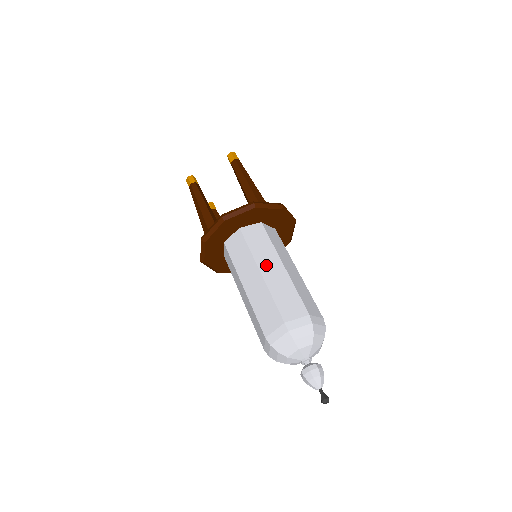
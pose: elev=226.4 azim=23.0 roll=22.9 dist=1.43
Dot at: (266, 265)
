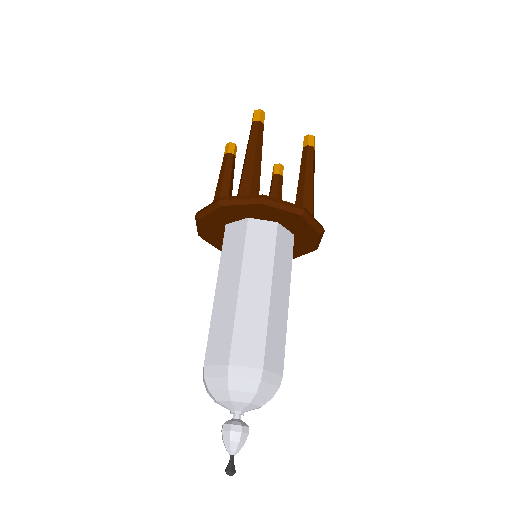
Dot at: (224, 282)
